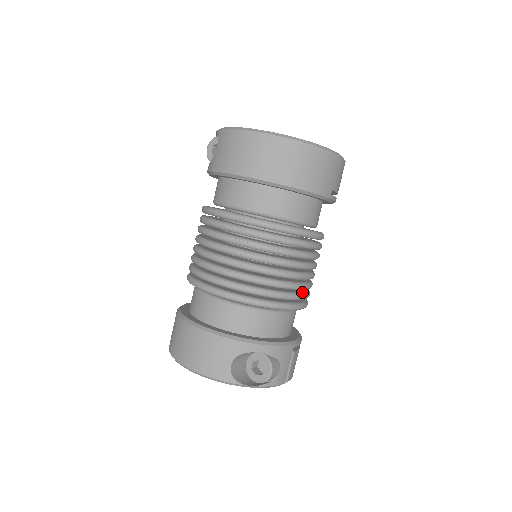
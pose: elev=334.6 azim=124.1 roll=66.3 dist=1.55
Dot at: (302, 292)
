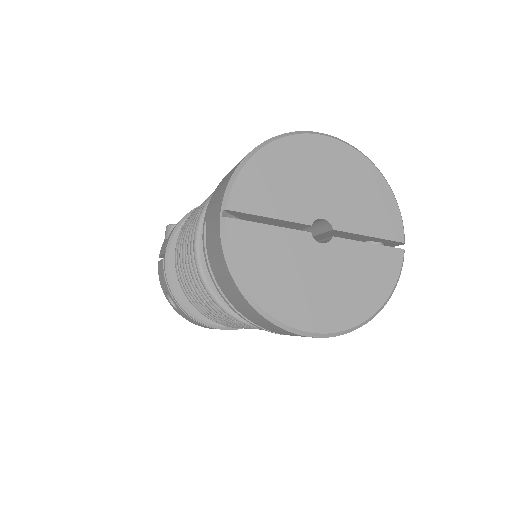
Dot at: occluded
